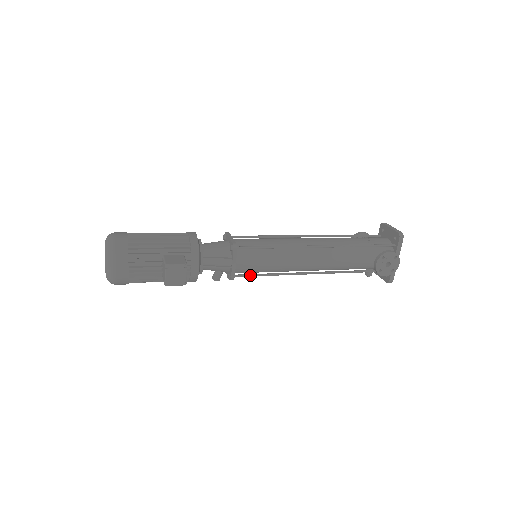
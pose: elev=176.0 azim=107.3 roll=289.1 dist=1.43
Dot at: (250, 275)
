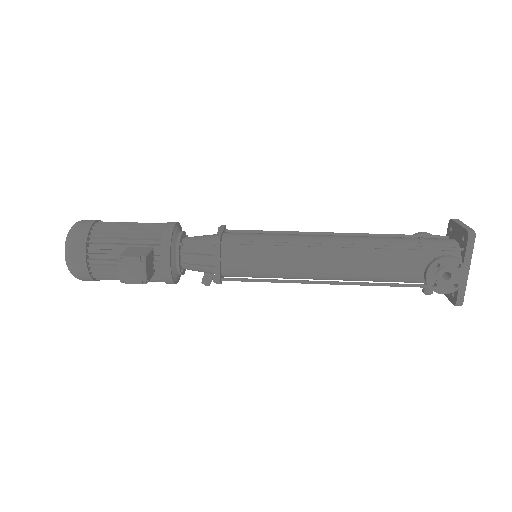
Dot at: (243, 279)
